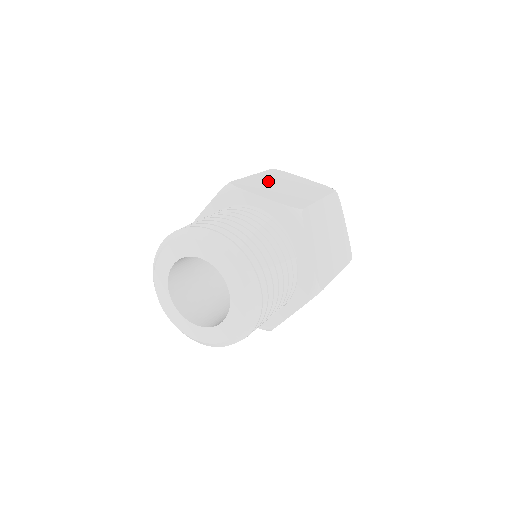
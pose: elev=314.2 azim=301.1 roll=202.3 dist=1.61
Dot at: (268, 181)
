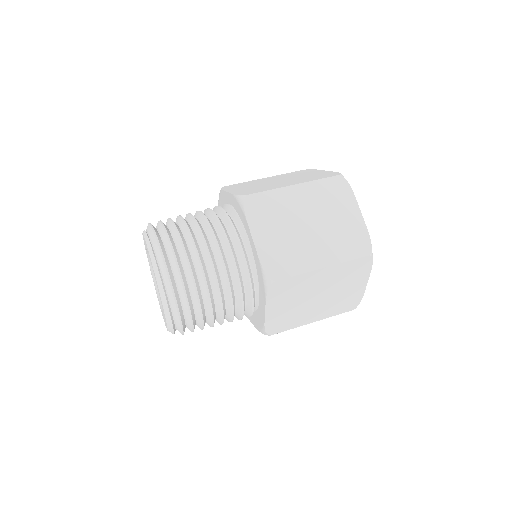
Dot at: (299, 206)
